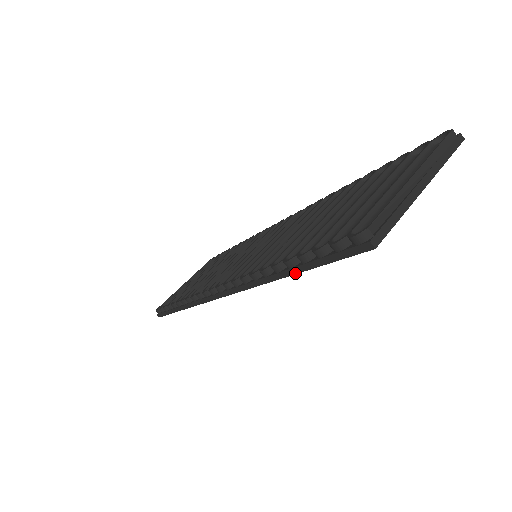
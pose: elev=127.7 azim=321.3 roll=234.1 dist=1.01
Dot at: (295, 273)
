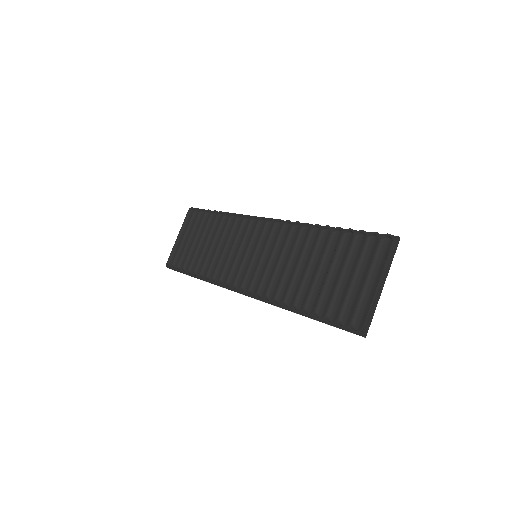
Dot at: occluded
